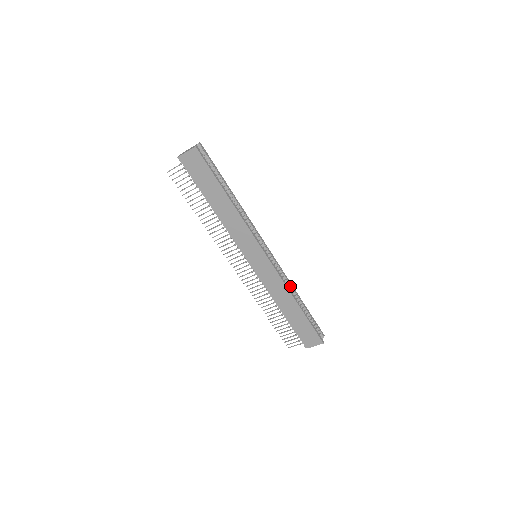
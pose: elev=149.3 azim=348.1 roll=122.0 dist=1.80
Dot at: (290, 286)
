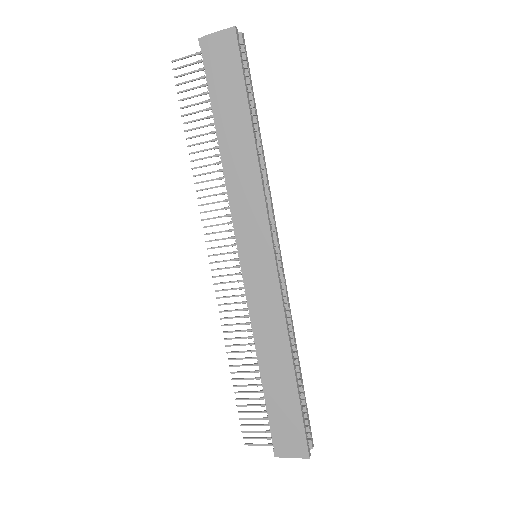
Dot at: (291, 332)
